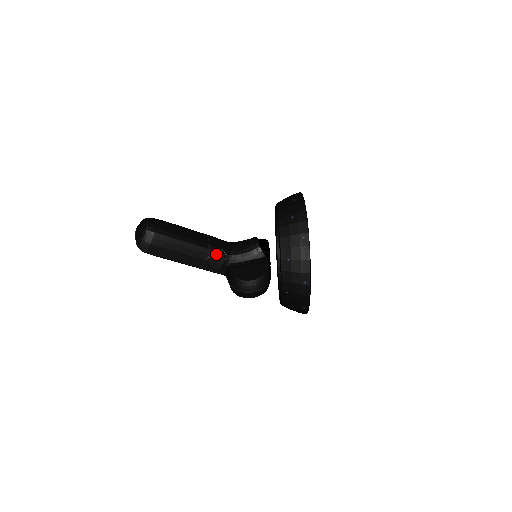
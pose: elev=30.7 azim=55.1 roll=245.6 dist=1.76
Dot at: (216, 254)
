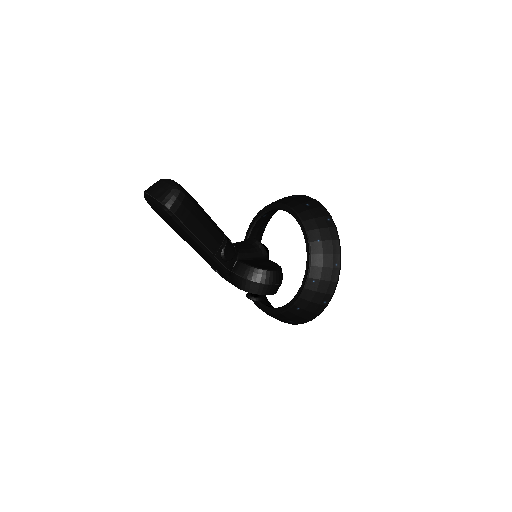
Dot at: (229, 242)
